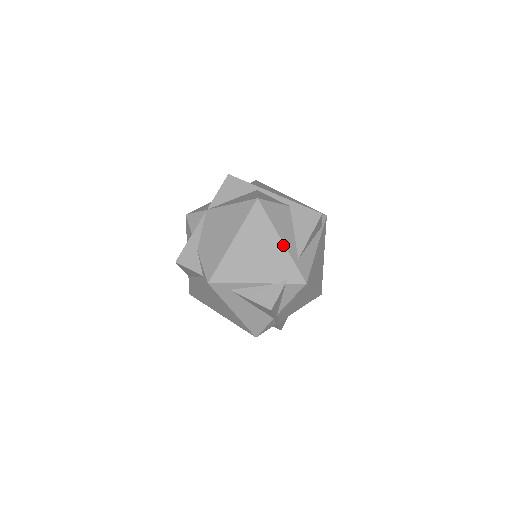
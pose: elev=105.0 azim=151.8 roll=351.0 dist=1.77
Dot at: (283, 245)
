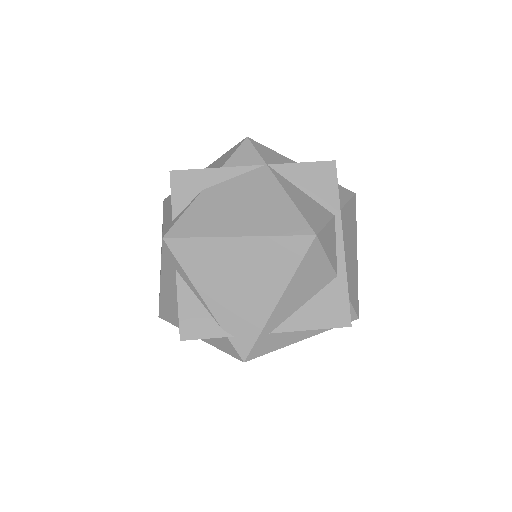
Dot at: (274, 306)
